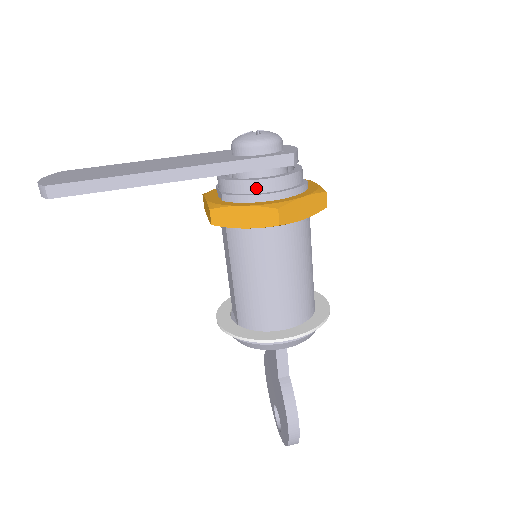
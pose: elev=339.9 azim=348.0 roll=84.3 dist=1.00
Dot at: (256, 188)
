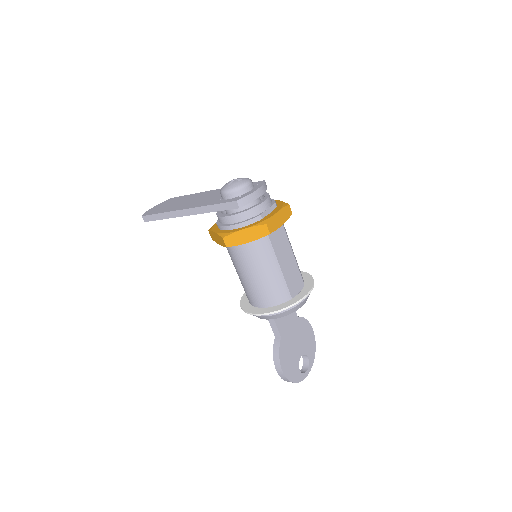
Dot at: (223, 221)
